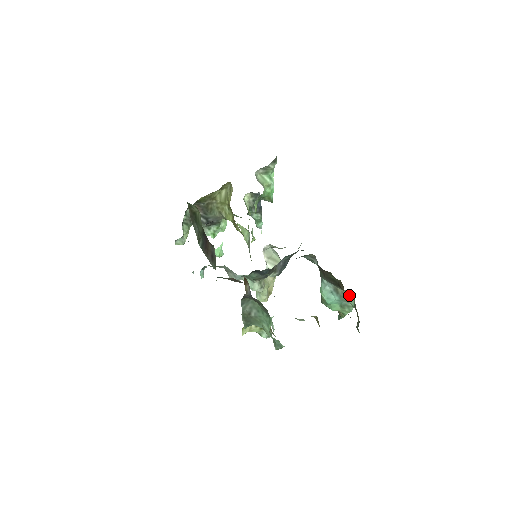
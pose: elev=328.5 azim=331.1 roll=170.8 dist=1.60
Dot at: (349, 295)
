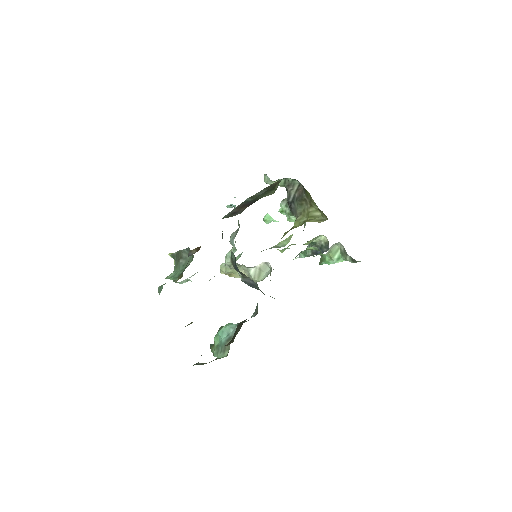
Dot at: (226, 352)
